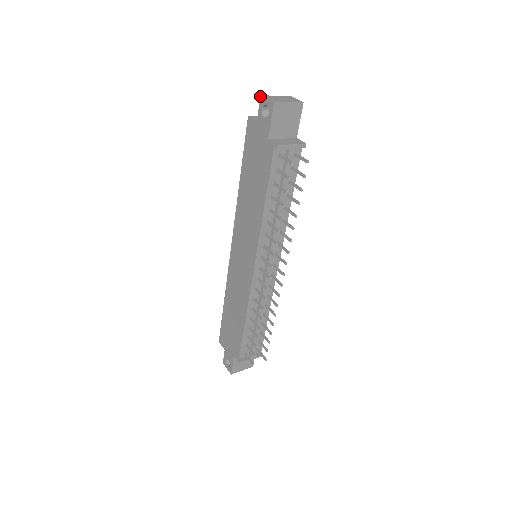
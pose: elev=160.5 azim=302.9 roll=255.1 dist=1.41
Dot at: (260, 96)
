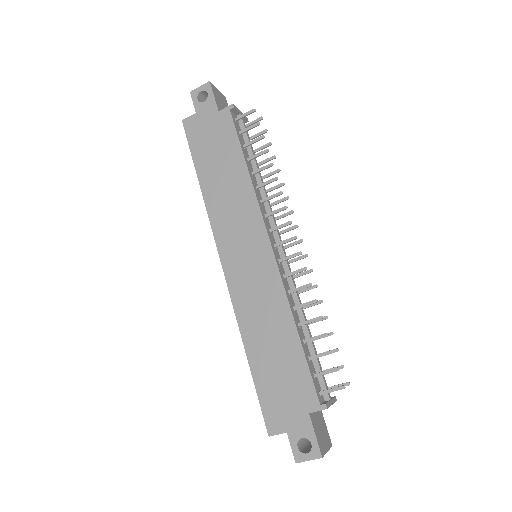
Dot at: (190, 92)
